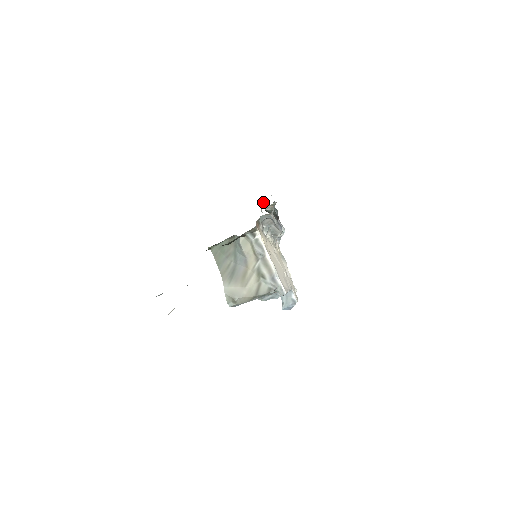
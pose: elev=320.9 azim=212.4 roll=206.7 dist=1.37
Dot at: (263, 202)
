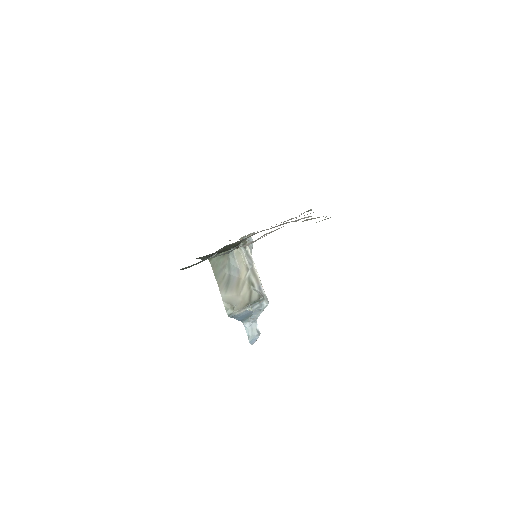
Dot at: occluded
